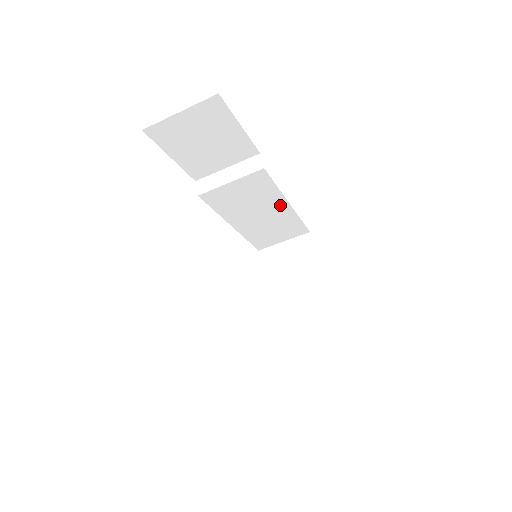
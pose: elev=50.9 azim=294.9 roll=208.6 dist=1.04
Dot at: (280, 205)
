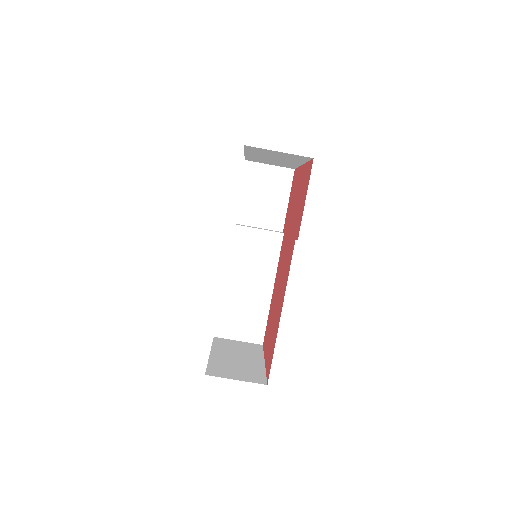
Dot at: (267, 284)
